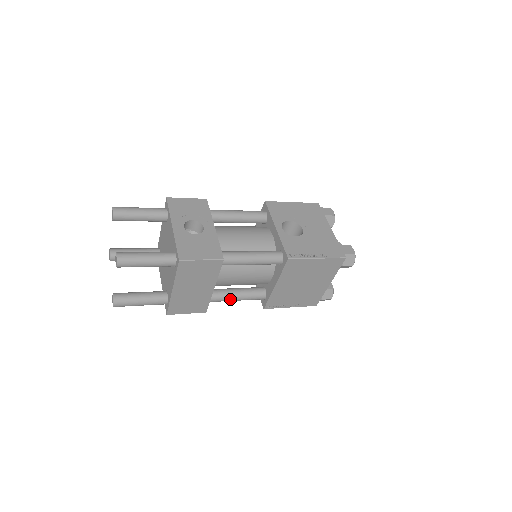
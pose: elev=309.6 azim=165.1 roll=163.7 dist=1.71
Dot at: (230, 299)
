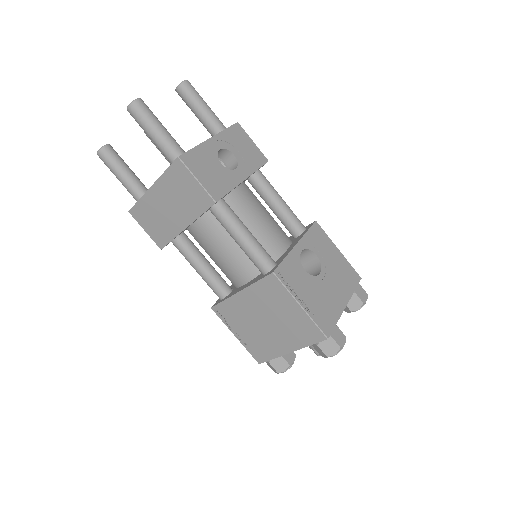
Dot at: (192, 262)
